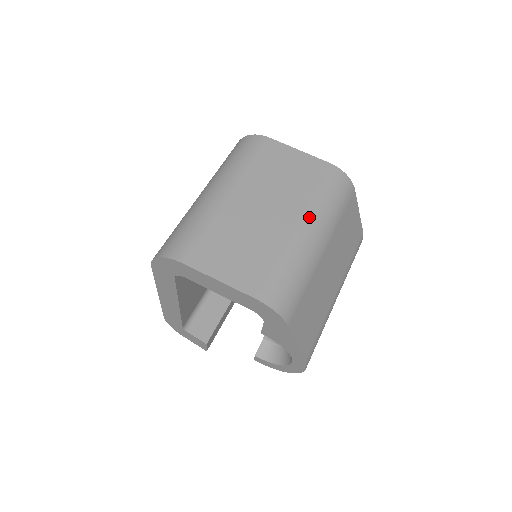
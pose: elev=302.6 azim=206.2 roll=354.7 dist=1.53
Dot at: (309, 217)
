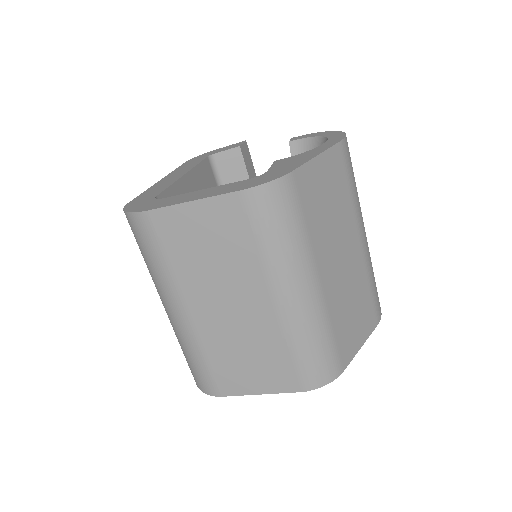
Dot at: (277, 284)
